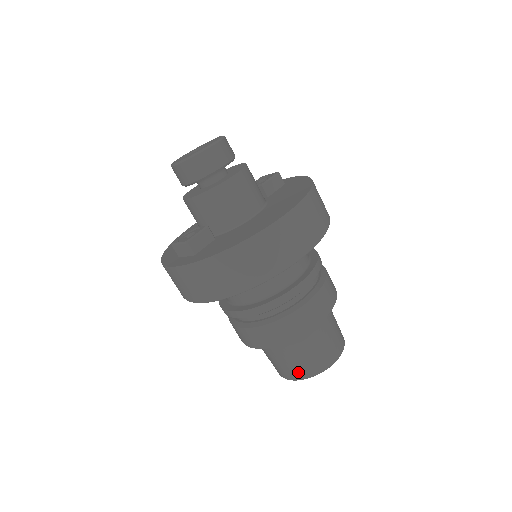
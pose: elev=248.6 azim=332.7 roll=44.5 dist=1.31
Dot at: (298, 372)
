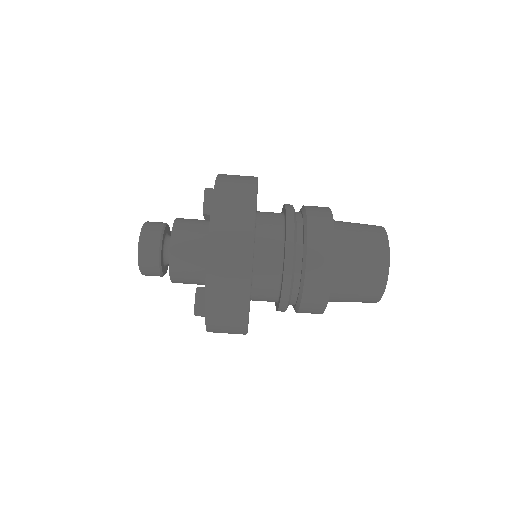
Dot at: (371, 297)
